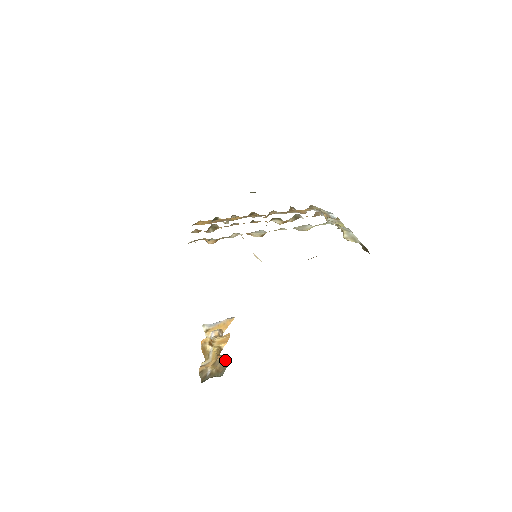
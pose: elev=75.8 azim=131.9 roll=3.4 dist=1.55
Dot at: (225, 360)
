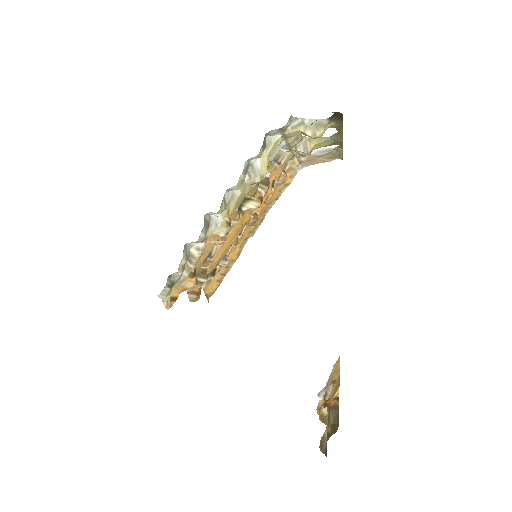
Dot at: (334, 405)
